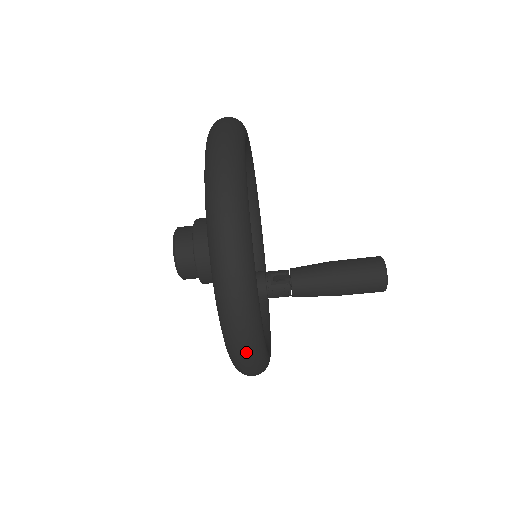
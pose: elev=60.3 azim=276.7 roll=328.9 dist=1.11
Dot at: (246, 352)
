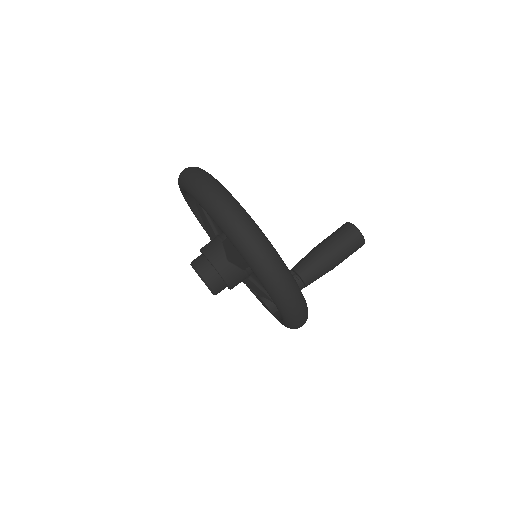
Dot at: (270, 262)
